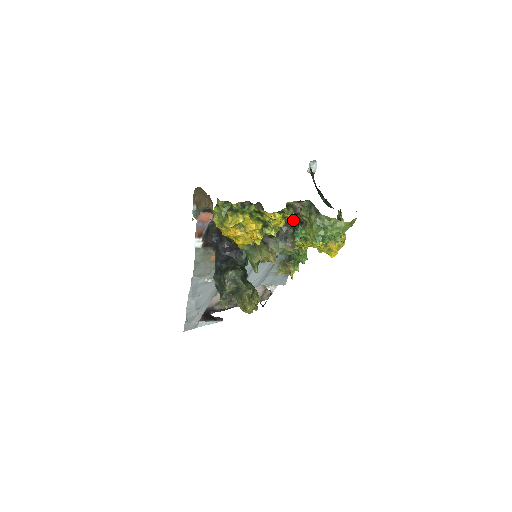
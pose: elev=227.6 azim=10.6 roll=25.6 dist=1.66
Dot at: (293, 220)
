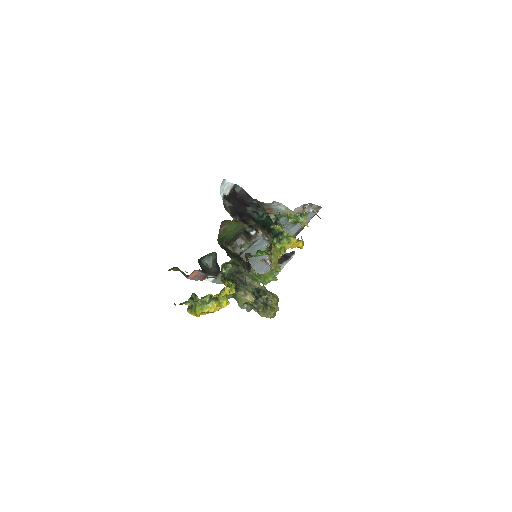
Dot at: (239, 266)
